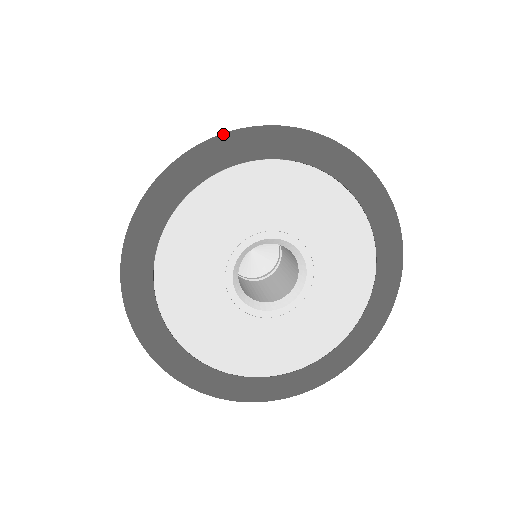
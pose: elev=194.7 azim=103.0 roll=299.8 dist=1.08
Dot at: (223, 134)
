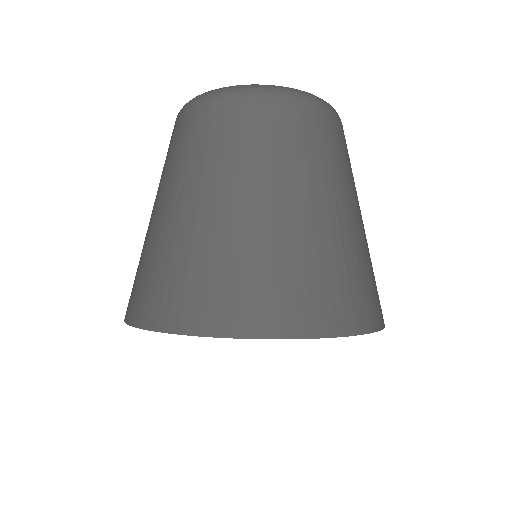
Dot at: occluded
